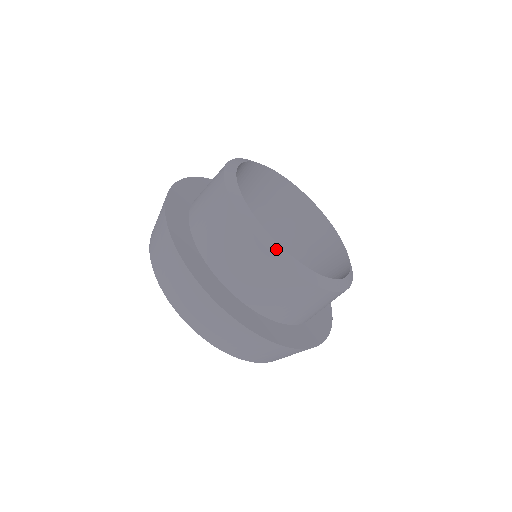
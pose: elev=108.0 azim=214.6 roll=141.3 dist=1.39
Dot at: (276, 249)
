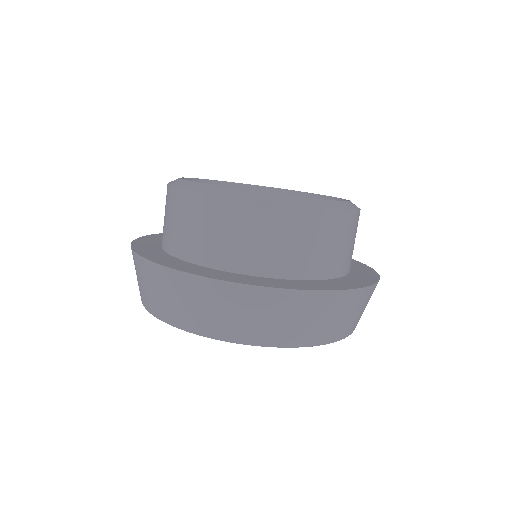
Dot at: (226, 191)
